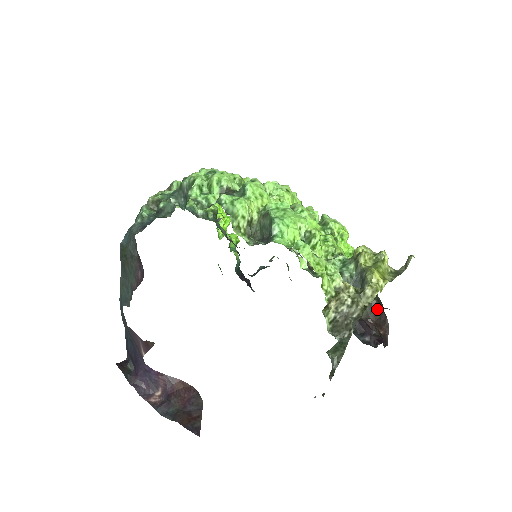
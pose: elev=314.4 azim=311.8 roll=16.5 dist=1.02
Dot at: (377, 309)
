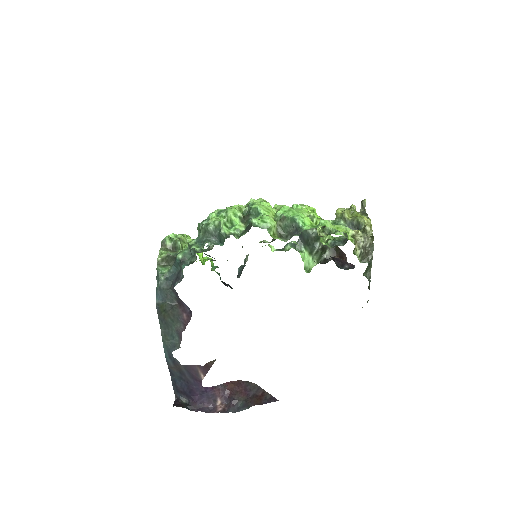
Dot at: (336, 248)
